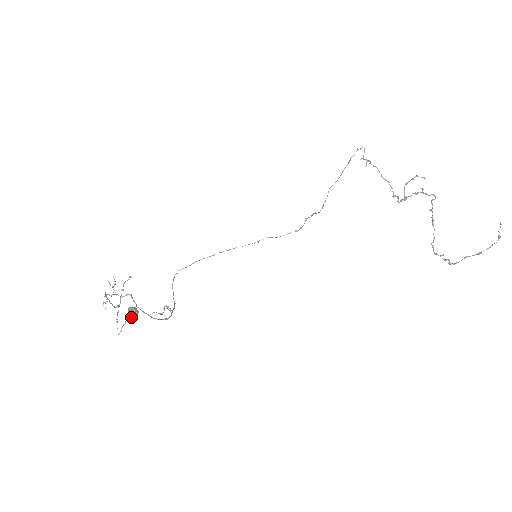
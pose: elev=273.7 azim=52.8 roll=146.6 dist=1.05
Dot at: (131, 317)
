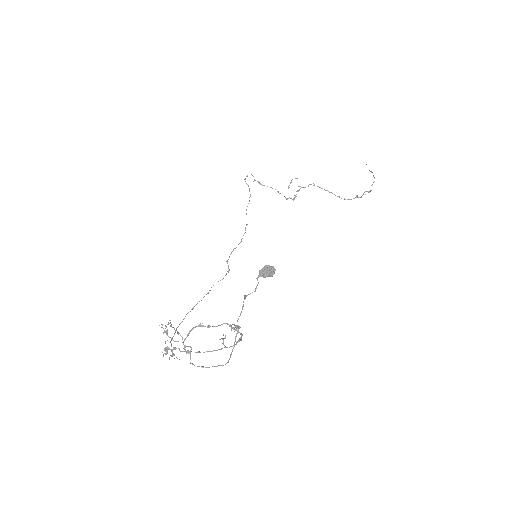
Dot at: occluded
